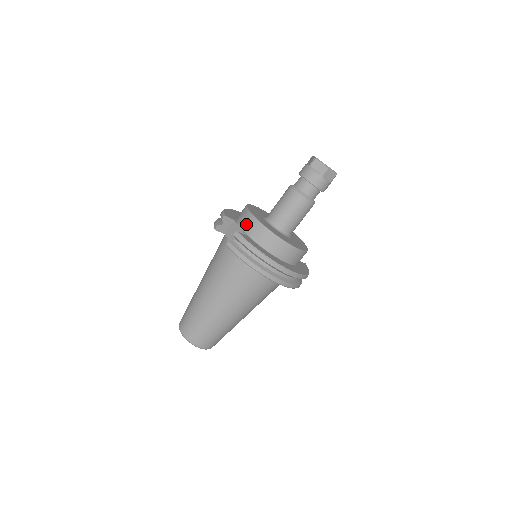
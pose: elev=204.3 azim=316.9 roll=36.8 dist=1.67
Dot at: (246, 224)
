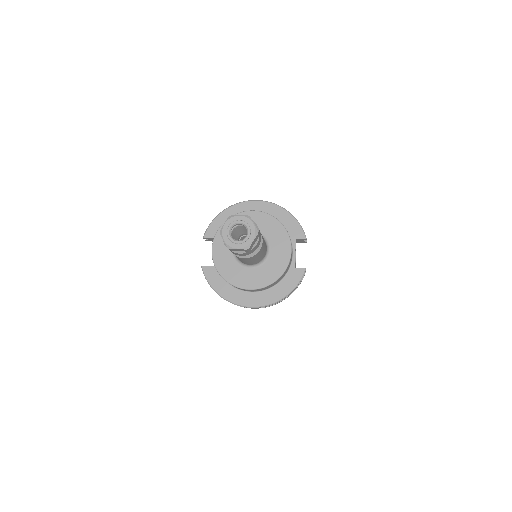
Dot at: occluded
